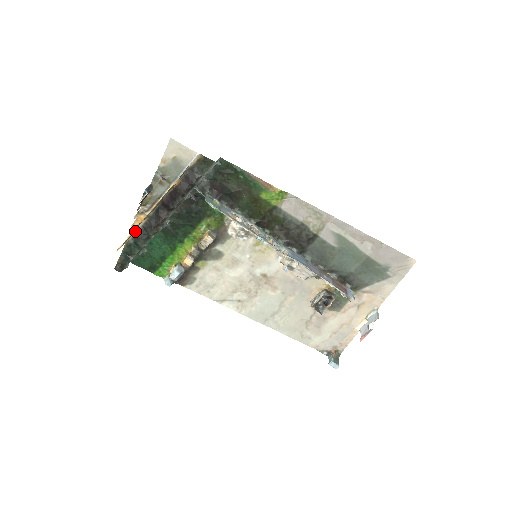
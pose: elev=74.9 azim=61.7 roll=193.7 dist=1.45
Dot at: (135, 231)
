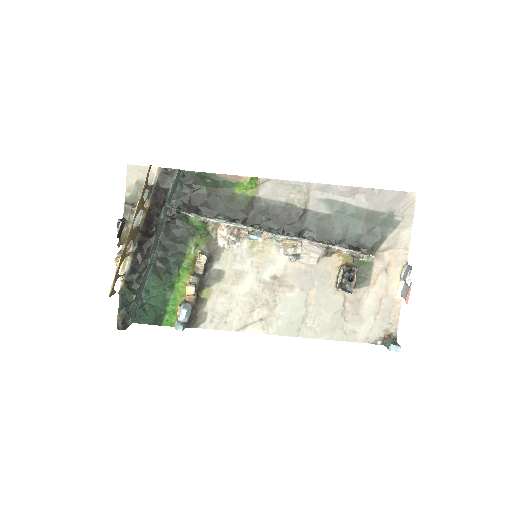
Dot at: (124, 275)
